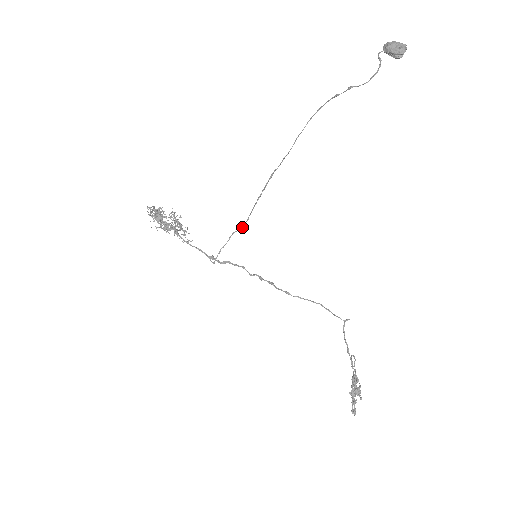
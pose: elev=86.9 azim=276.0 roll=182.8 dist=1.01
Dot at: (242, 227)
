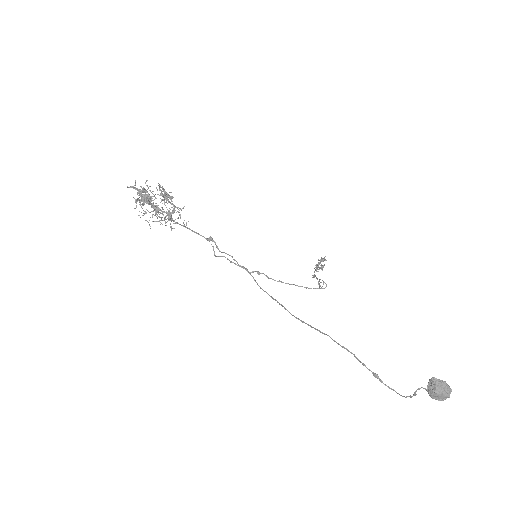
Dot at: occluded
